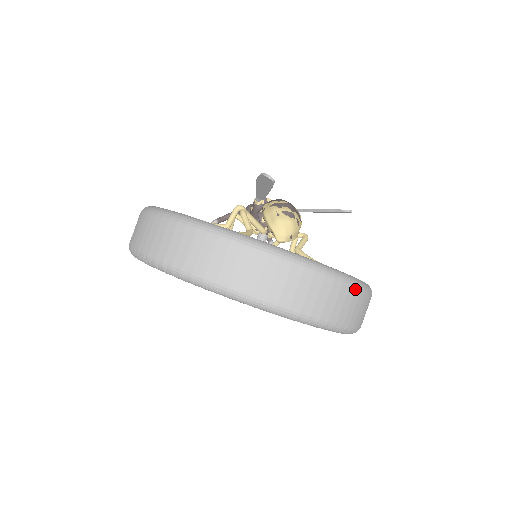
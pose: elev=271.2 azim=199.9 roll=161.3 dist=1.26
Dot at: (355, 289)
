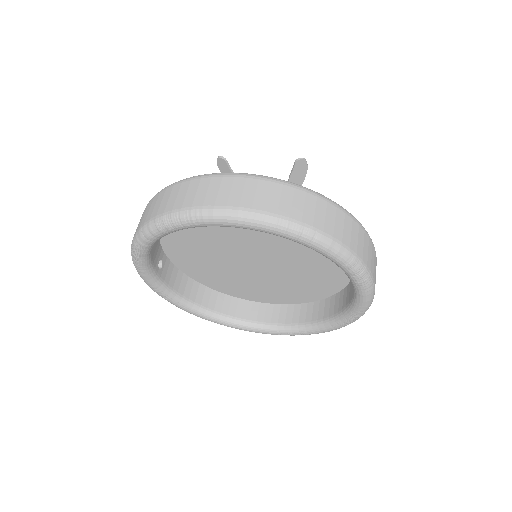
Dot at: (305, 192)
